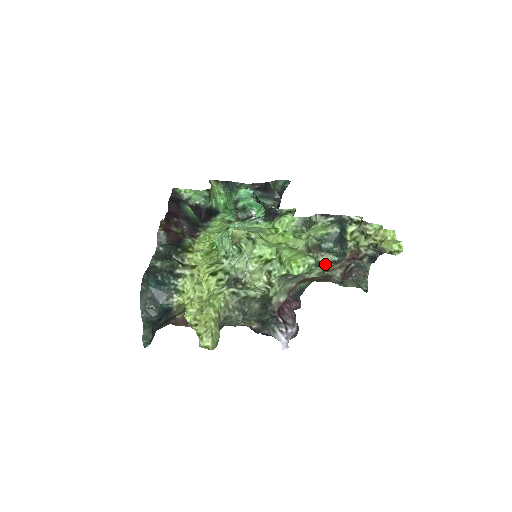
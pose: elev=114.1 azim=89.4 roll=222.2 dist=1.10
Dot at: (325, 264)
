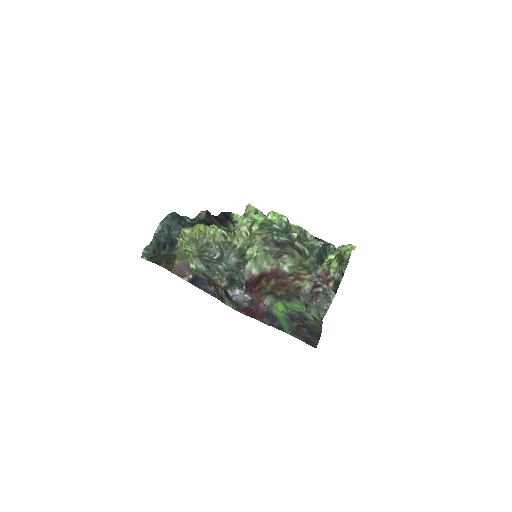
Dot at: (298, 259)
